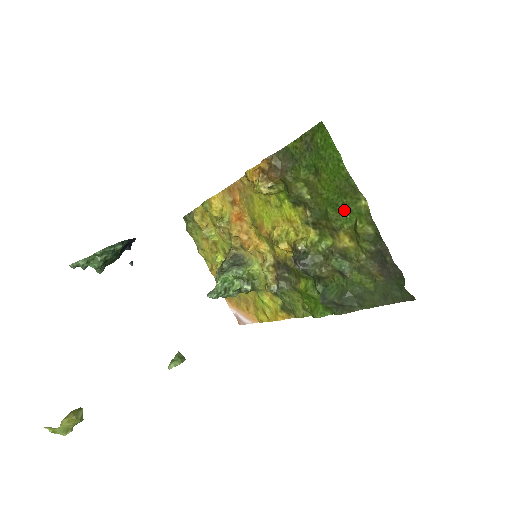
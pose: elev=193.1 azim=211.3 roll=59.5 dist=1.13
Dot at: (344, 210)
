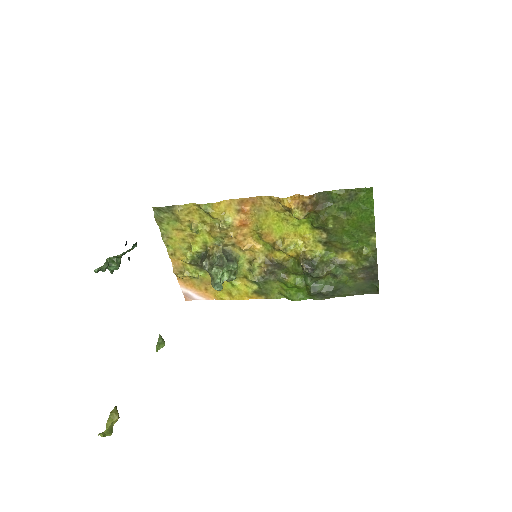
Dot at: (357, 240)
